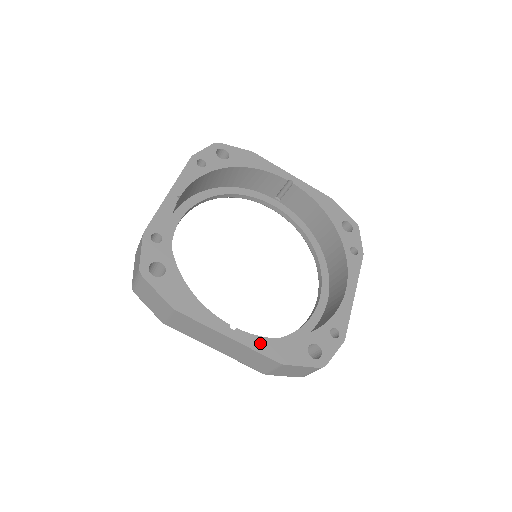
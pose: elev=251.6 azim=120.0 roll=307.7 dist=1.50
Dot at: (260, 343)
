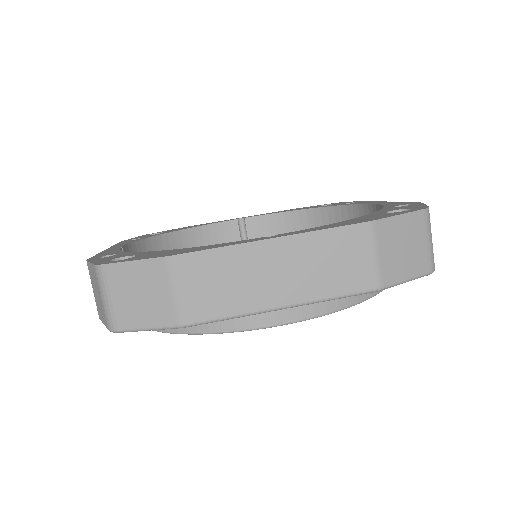
Dot at: (321, 228)
